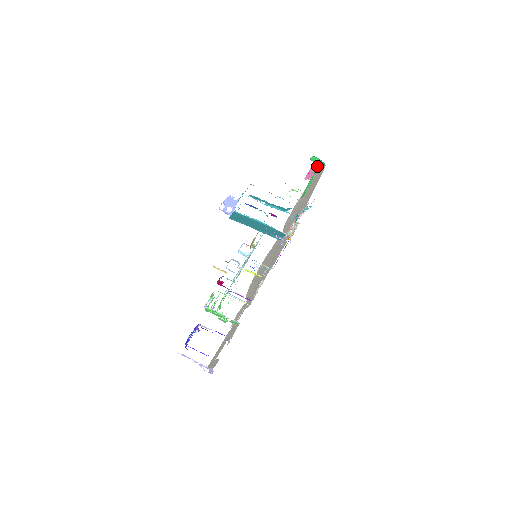
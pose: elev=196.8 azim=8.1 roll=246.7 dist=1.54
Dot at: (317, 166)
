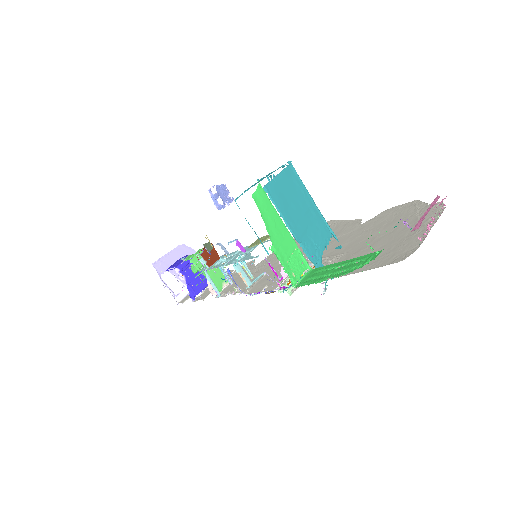
Dot at: (367, 258)
